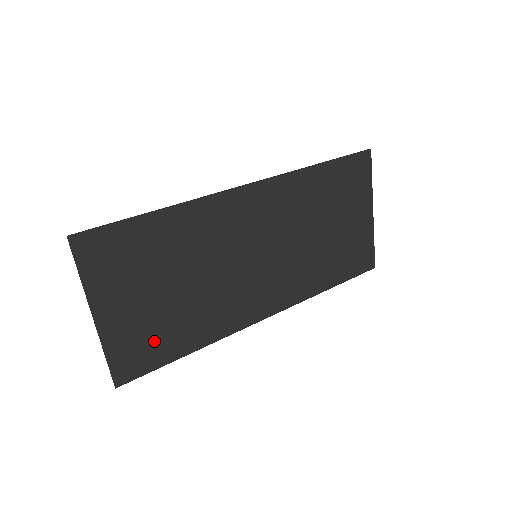
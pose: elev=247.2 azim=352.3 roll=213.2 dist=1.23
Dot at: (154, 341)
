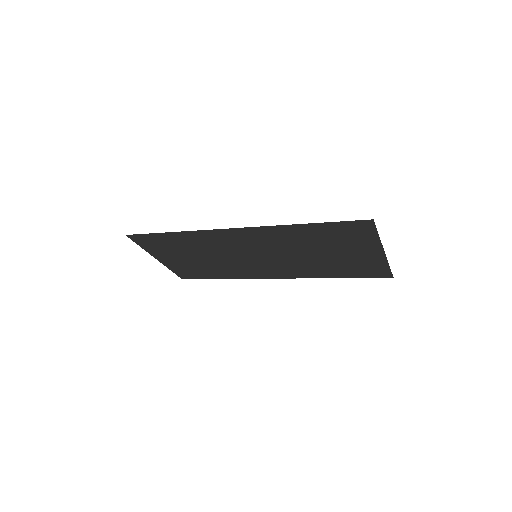
Dot at: (196, 271)
